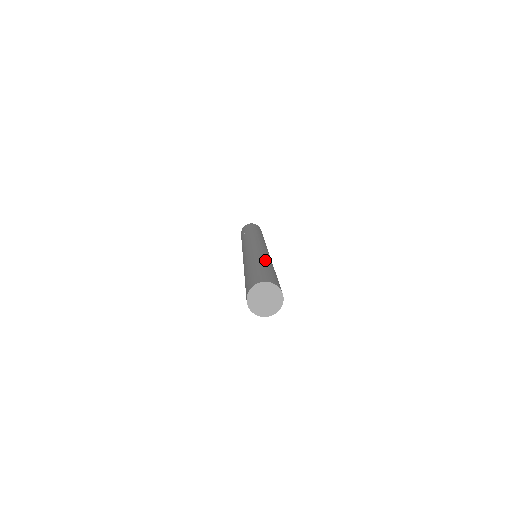
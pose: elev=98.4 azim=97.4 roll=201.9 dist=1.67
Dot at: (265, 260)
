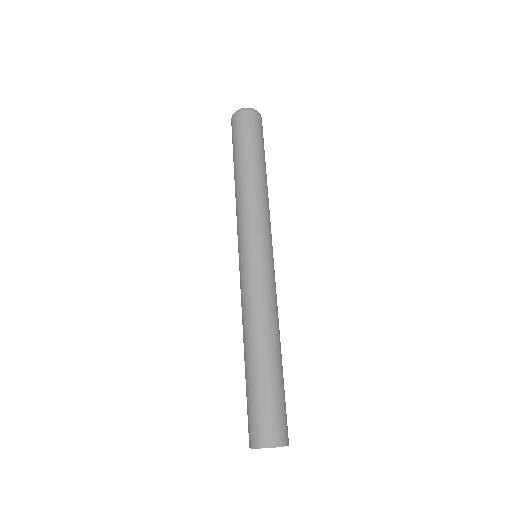
Dot at: (271, 344)
